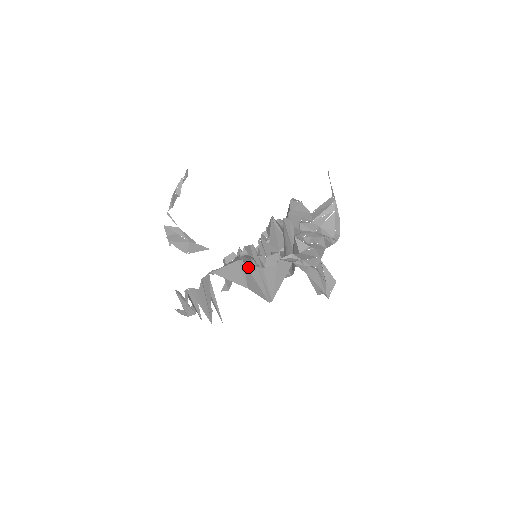
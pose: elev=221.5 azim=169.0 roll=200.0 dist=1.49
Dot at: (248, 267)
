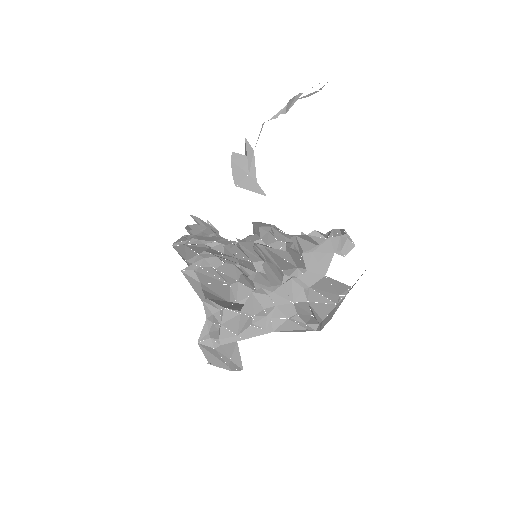
Dot at: (186, 276)
